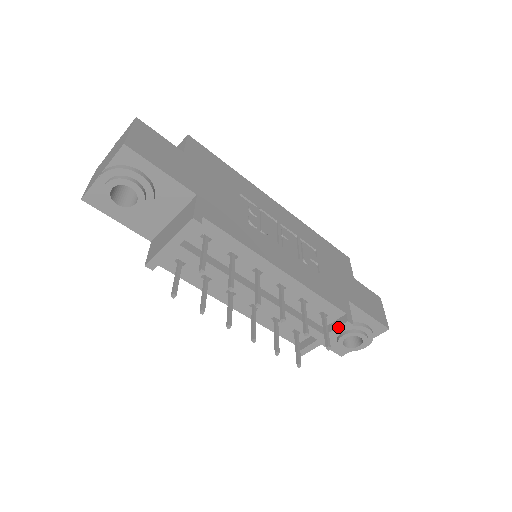
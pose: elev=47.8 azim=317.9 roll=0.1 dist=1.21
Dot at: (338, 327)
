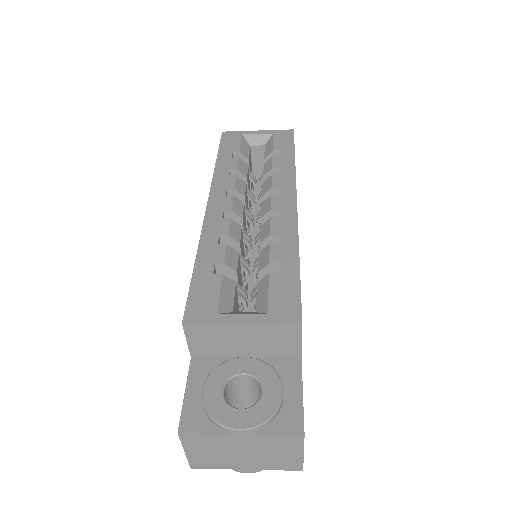
Dot at: occluded
